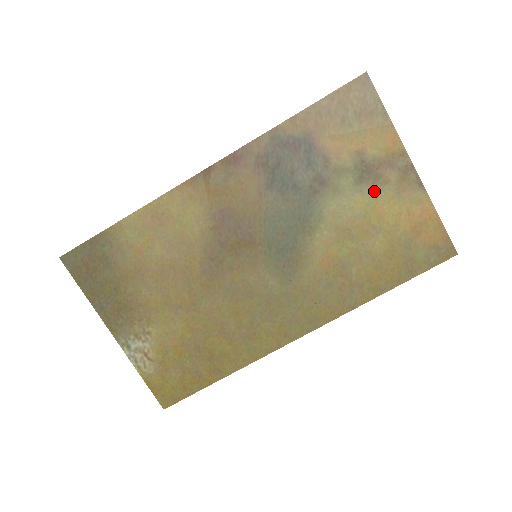
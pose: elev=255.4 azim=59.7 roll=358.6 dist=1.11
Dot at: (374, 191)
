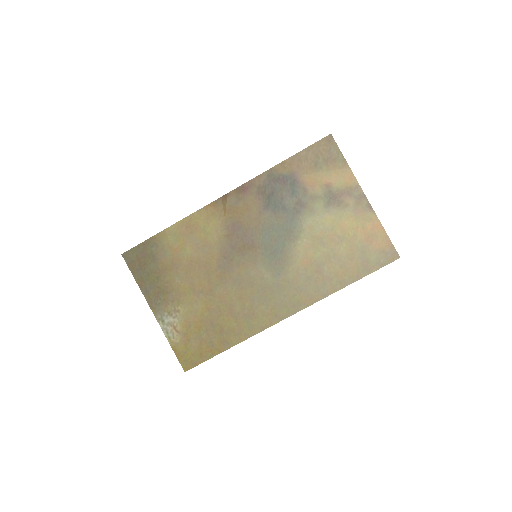
Dot at: (338, 212)
